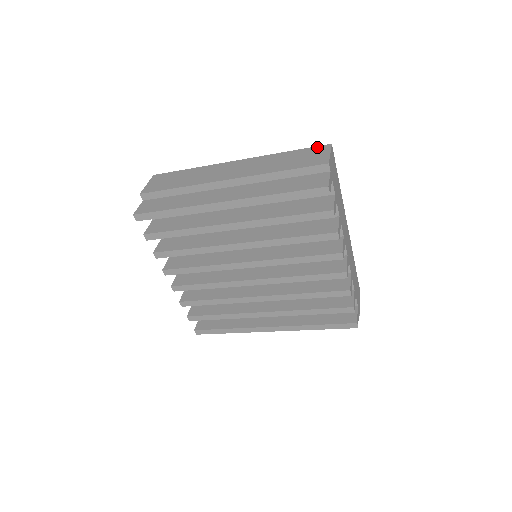
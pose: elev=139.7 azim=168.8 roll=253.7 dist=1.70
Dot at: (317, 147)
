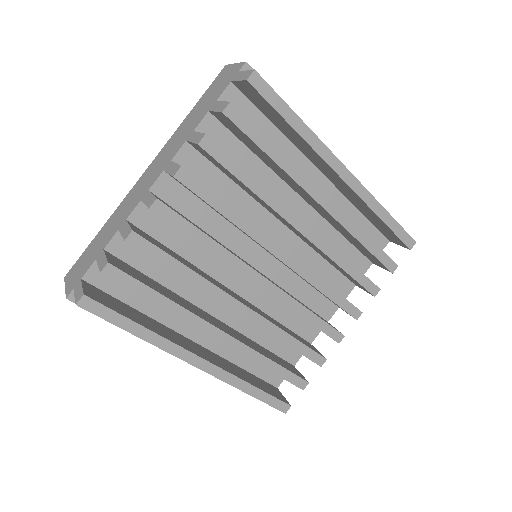
Dot at: occluded
